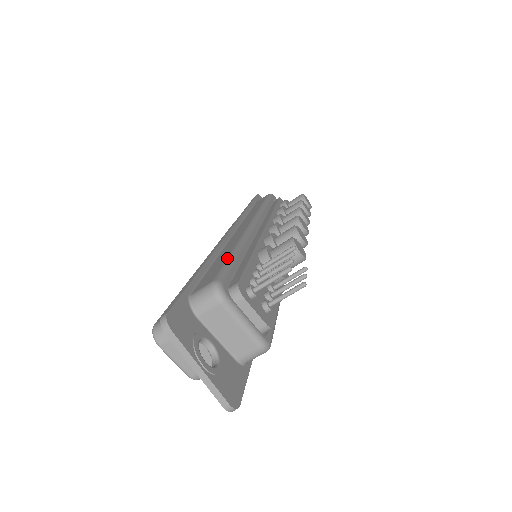
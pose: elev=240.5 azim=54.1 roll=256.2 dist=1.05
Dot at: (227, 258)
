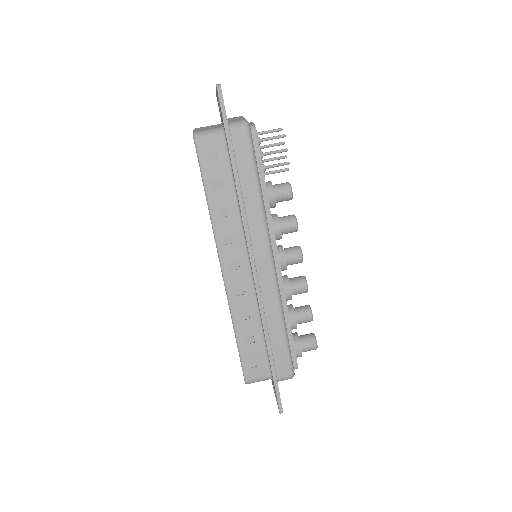
Dot at: occluded
